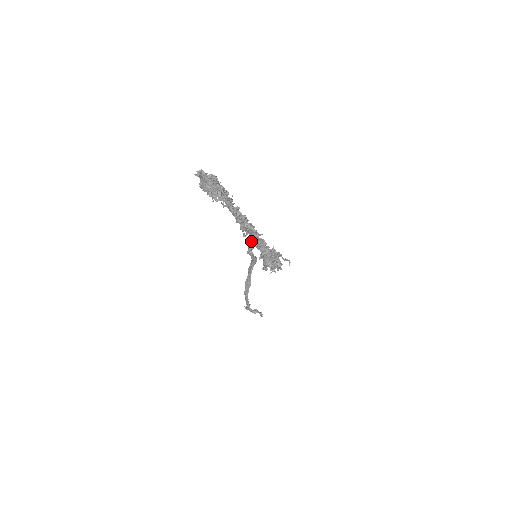
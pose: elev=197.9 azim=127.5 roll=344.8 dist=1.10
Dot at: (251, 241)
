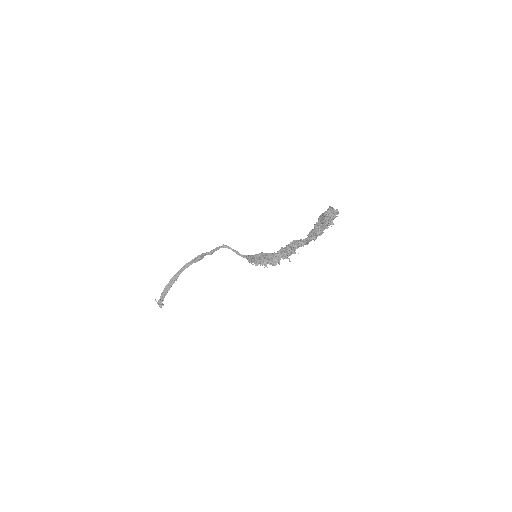
Dot at: (294, 247)
